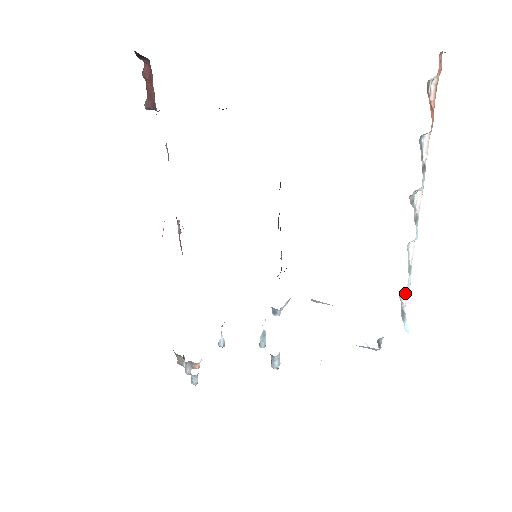
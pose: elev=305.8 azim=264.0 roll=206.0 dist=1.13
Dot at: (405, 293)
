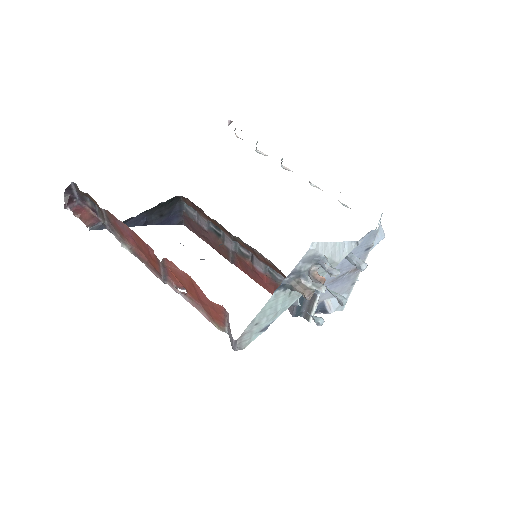
Dot at: (344, 205)
